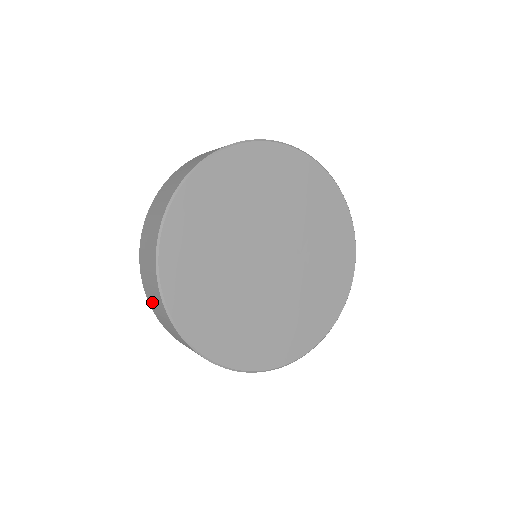
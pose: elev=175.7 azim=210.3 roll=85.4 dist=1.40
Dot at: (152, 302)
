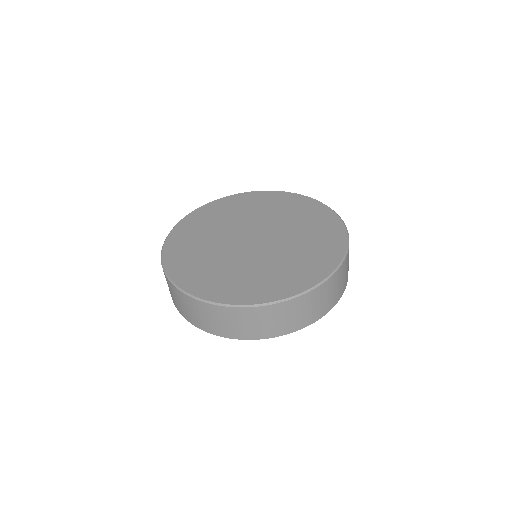
Dot at: (238, 331)
